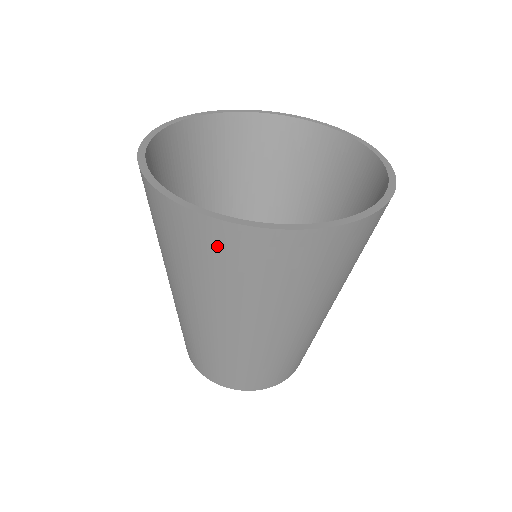
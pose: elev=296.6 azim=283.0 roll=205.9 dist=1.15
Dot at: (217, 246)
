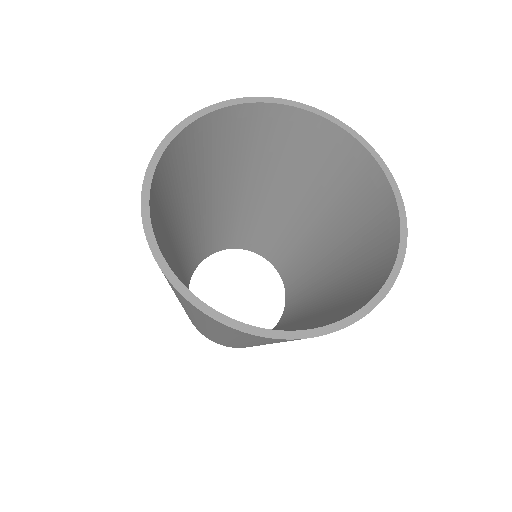
Dot at: (220, 327)
